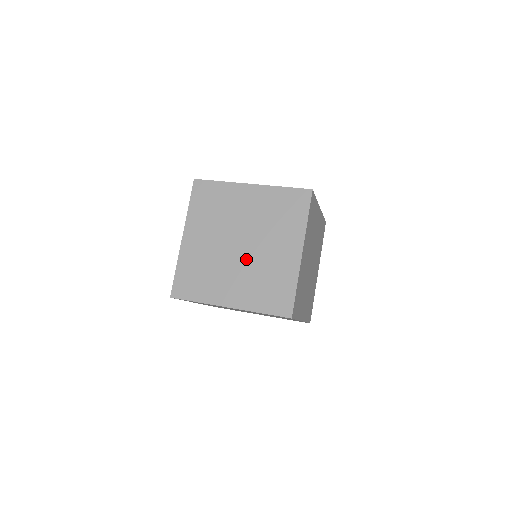
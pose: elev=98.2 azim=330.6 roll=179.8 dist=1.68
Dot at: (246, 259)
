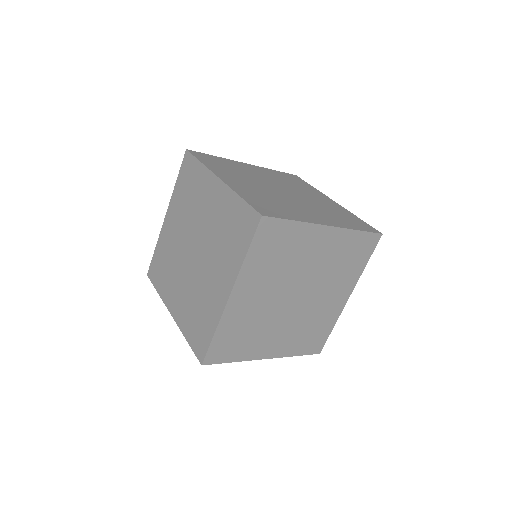
Dot at: (204, 250)
